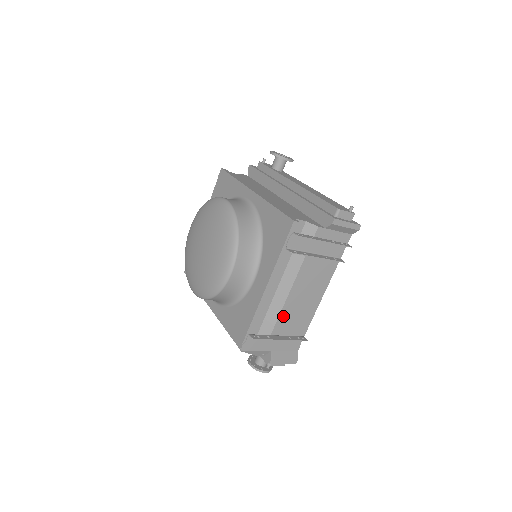
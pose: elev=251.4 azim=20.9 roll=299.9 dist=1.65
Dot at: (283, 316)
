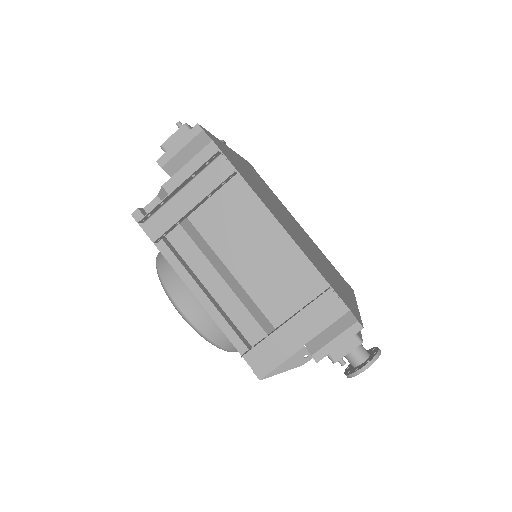
Dot at: (260, 297)
